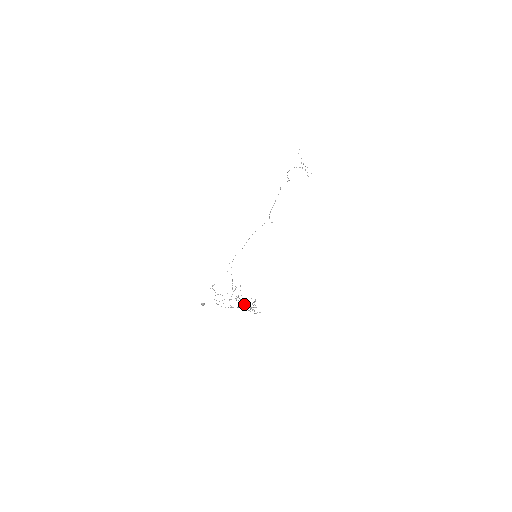
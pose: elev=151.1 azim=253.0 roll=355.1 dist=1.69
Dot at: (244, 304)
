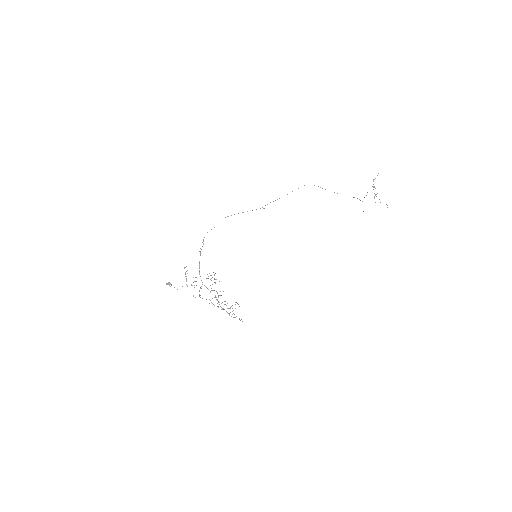
Dot at: (214, 297)
